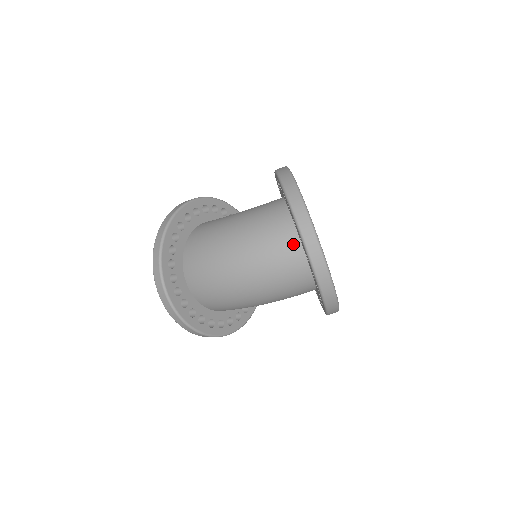
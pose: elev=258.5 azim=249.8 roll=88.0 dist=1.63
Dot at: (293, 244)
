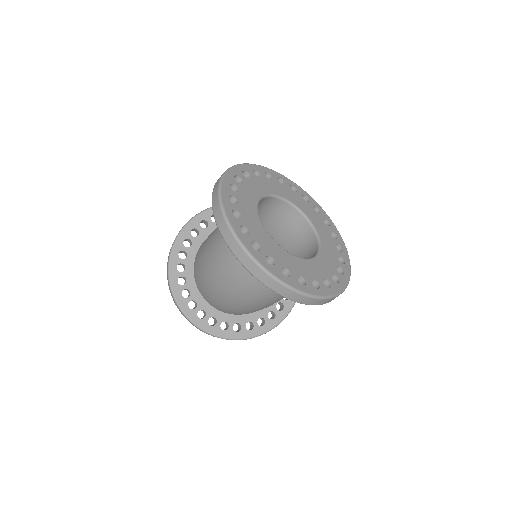
Dot at: occluded
